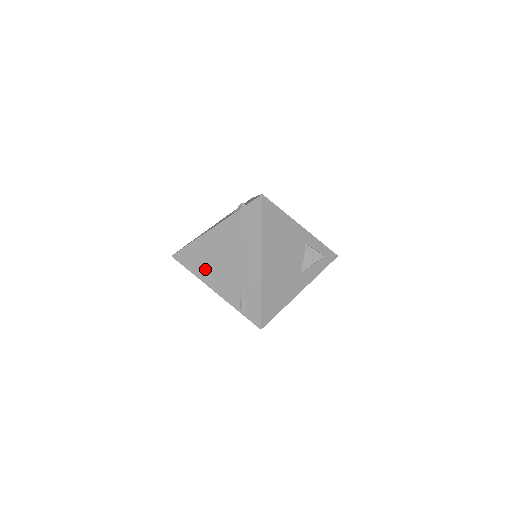
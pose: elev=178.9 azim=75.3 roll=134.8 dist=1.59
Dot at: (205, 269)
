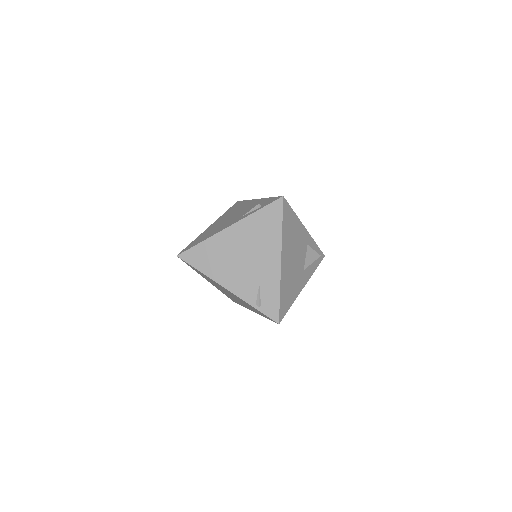
Dot at: (217, 268)
